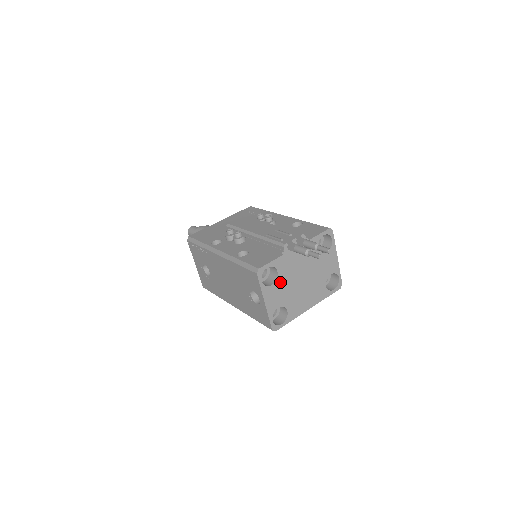
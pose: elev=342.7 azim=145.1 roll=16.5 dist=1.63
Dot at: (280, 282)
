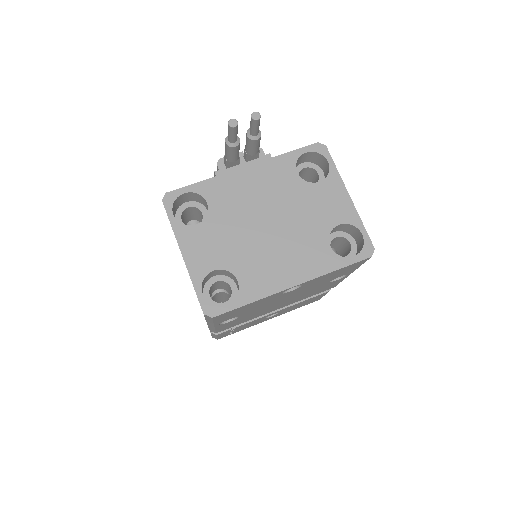
Dot at: (215, 222)
